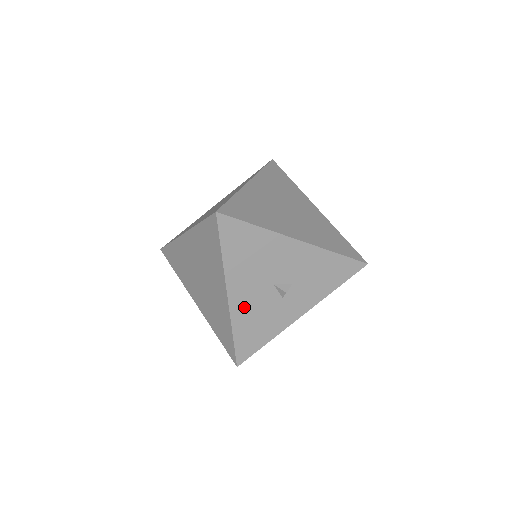
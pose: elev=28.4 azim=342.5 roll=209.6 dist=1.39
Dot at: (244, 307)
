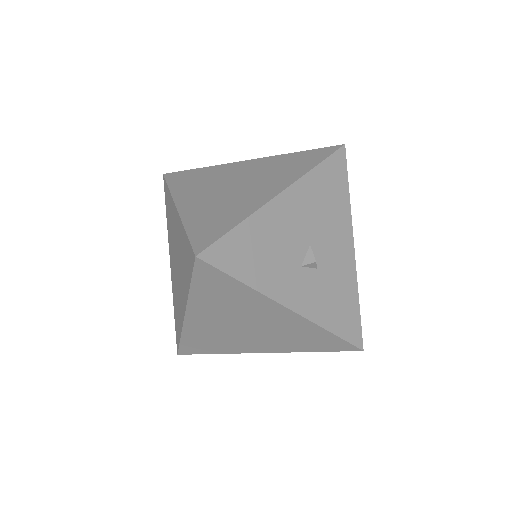
Dot at: (276, 221)
